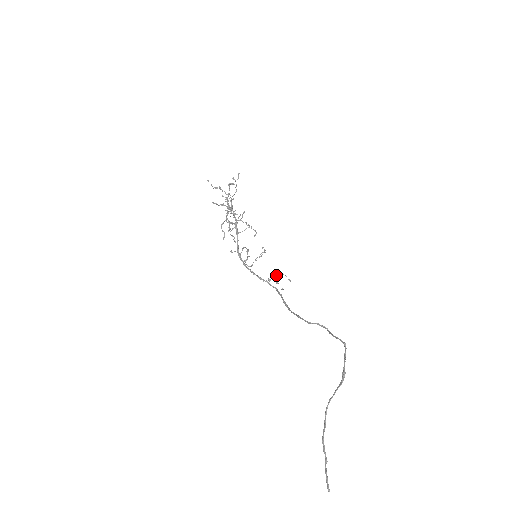
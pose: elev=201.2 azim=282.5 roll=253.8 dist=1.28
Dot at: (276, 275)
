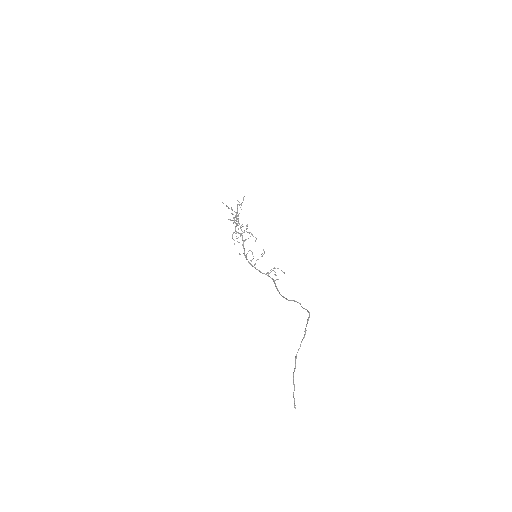
Dot at: occluded
